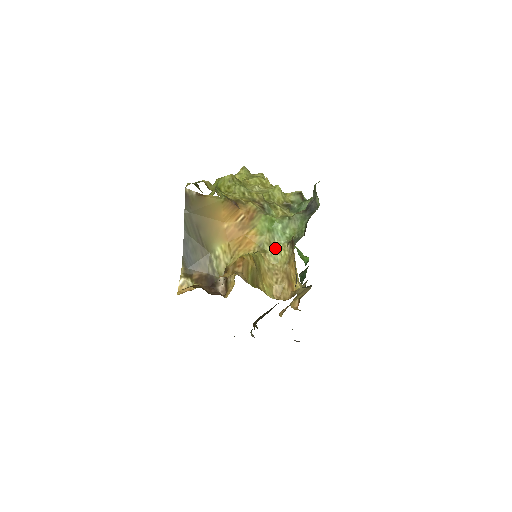
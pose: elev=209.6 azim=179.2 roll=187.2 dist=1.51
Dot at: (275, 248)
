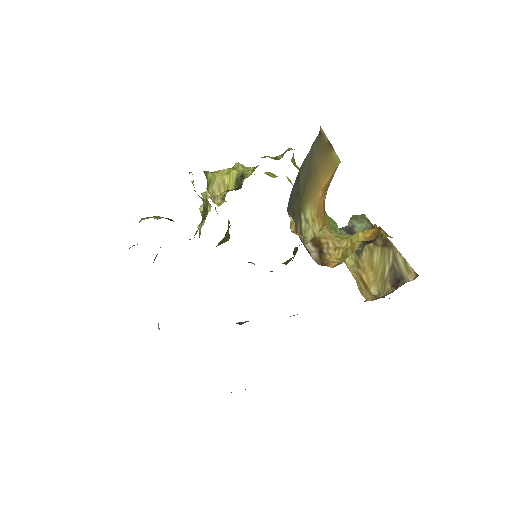
Dot at: occluded
